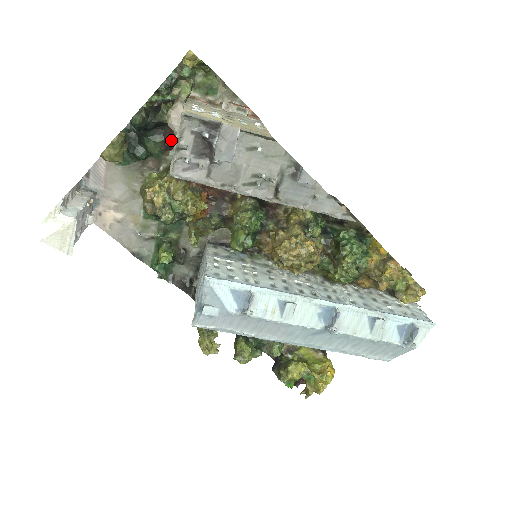
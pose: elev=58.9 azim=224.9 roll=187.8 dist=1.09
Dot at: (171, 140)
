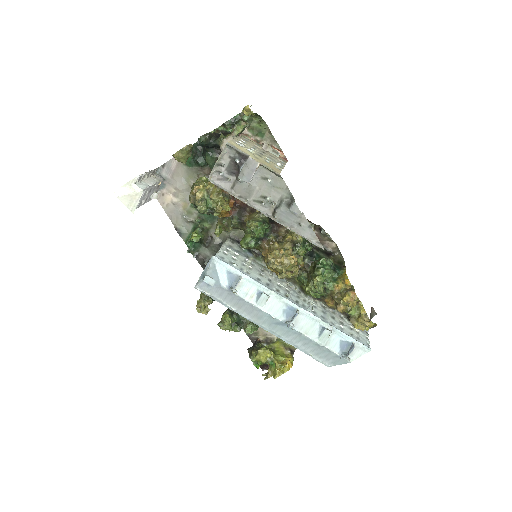
Dot at: occluded
